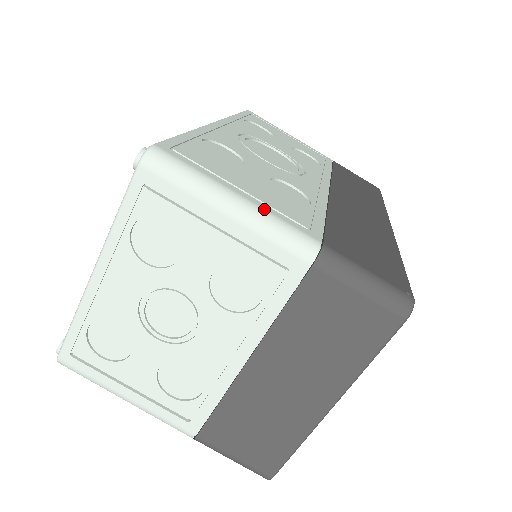
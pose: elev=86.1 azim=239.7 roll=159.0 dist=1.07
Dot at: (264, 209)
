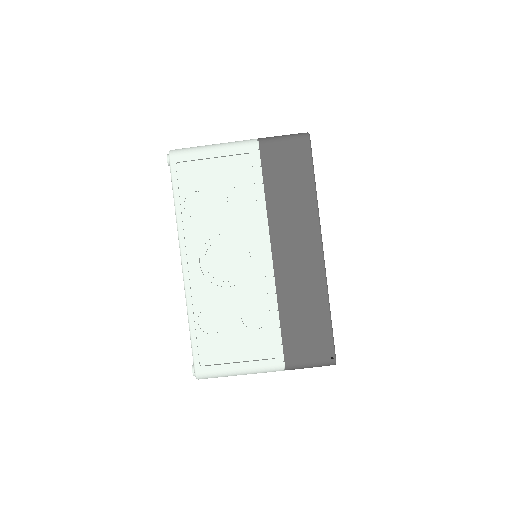
Dot at: (253, 368)
